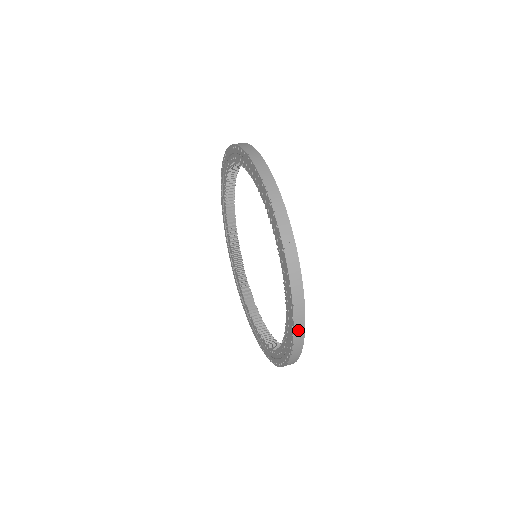
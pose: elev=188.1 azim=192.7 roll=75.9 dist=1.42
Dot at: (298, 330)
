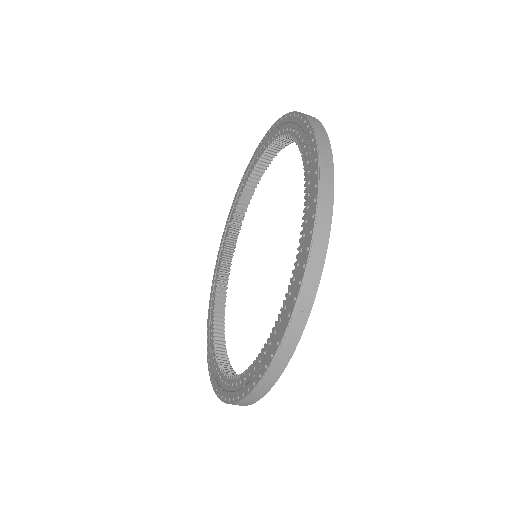
Dot at: (253, 396)
